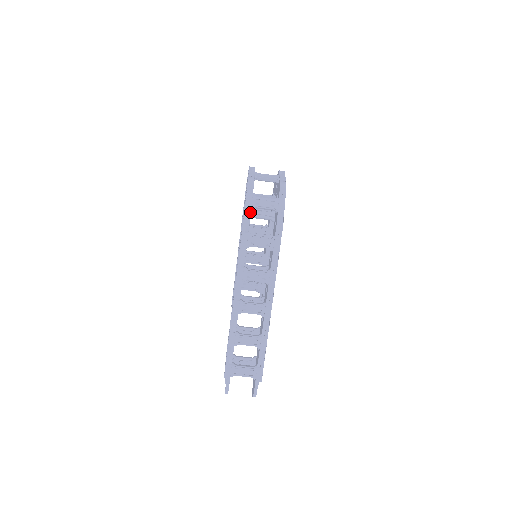
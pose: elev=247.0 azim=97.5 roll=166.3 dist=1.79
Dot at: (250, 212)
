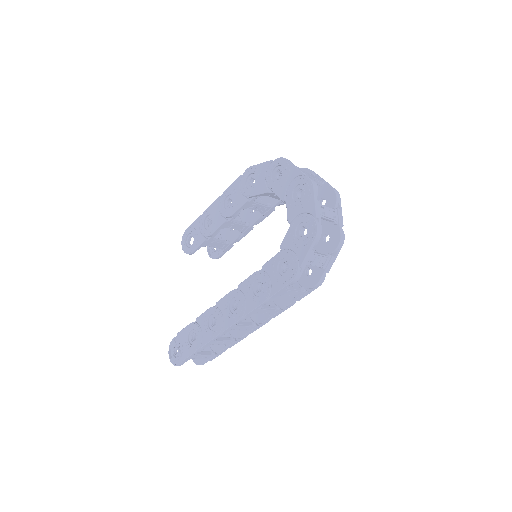
Dot at: occluded
